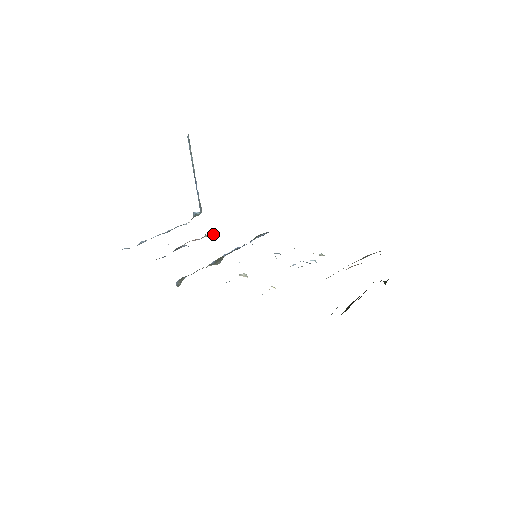
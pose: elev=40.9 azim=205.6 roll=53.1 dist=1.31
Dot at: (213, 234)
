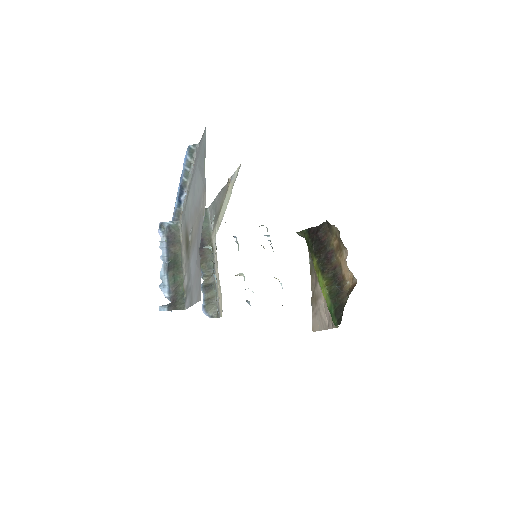
Dot at: (208, 246)
